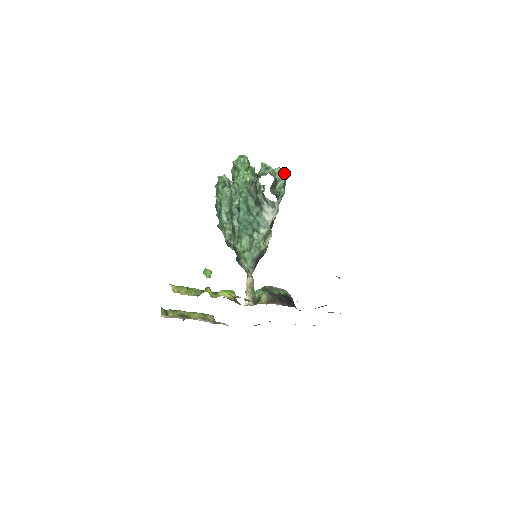
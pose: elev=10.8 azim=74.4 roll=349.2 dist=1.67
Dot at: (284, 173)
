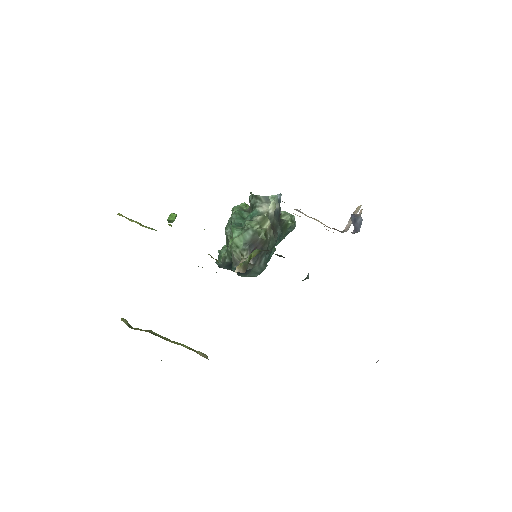
Dot at: occluded
